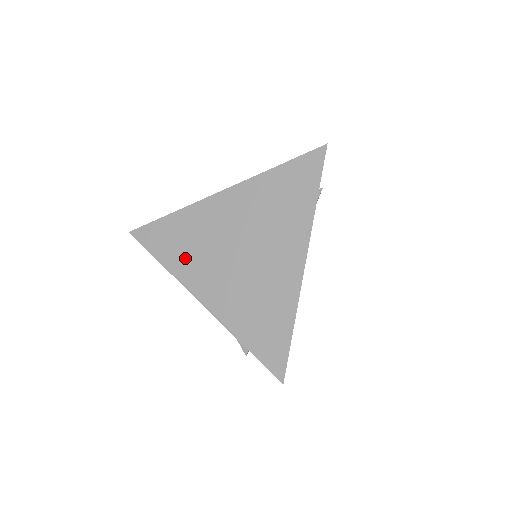
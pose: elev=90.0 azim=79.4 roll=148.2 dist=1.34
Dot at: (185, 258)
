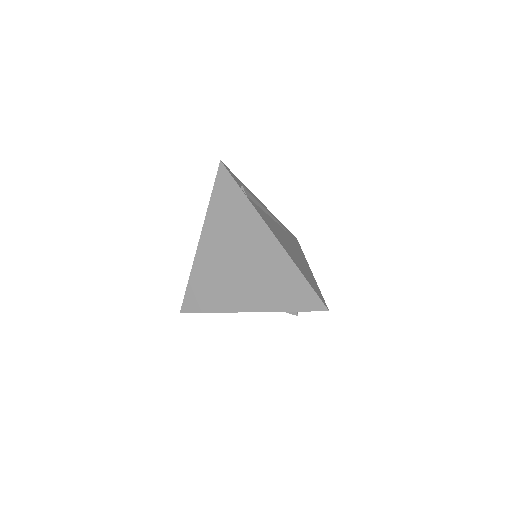
Dot at: (217, 297)
